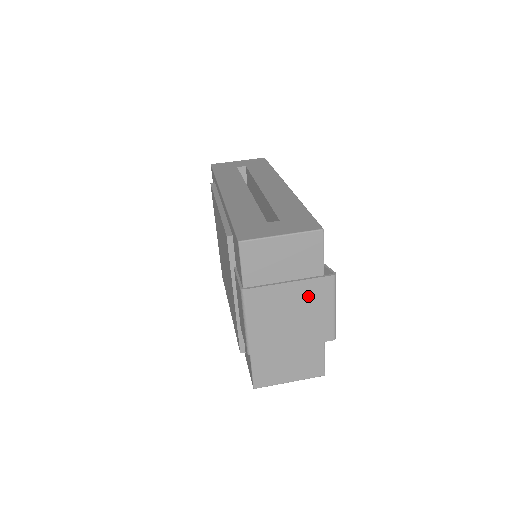
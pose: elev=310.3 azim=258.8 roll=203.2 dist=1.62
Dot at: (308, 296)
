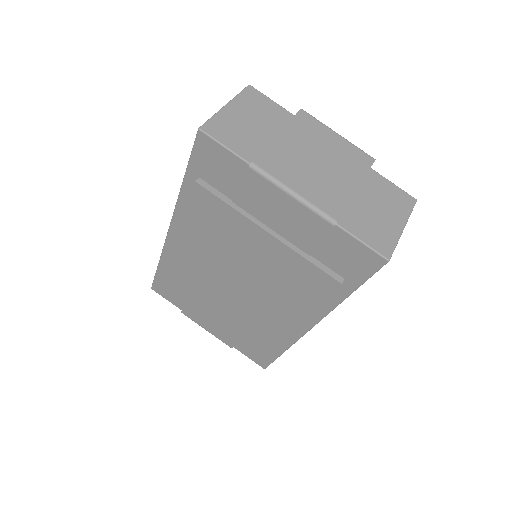
Dot at: (306, 136)
